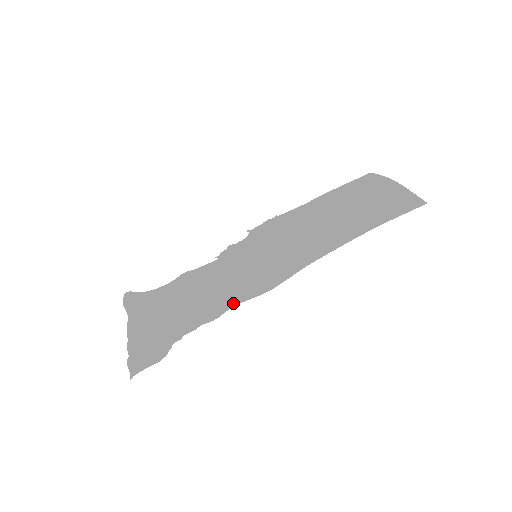
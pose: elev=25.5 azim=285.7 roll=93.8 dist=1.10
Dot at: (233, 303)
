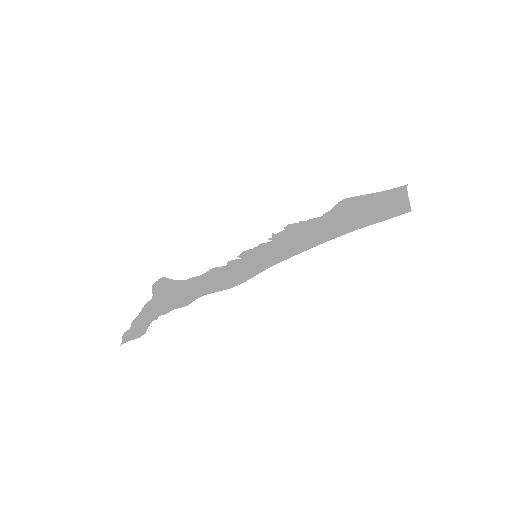
Dot at: (204, 293)
